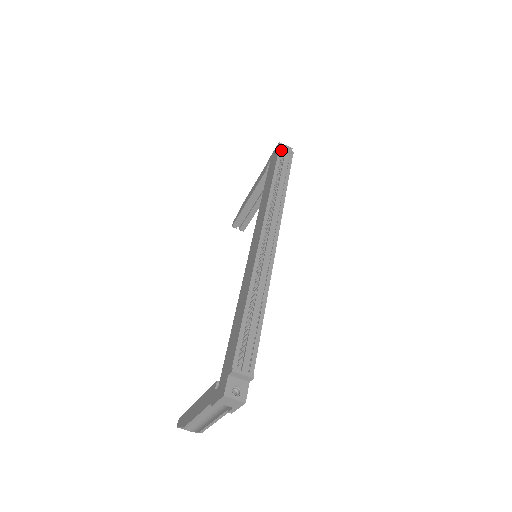
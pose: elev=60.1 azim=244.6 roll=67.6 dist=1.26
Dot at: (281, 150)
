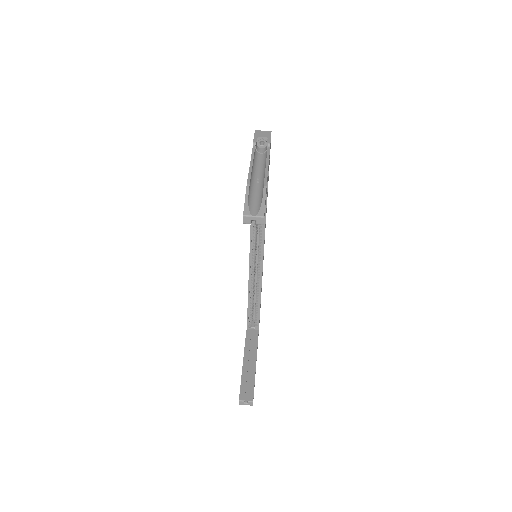
Dot at: occluded
